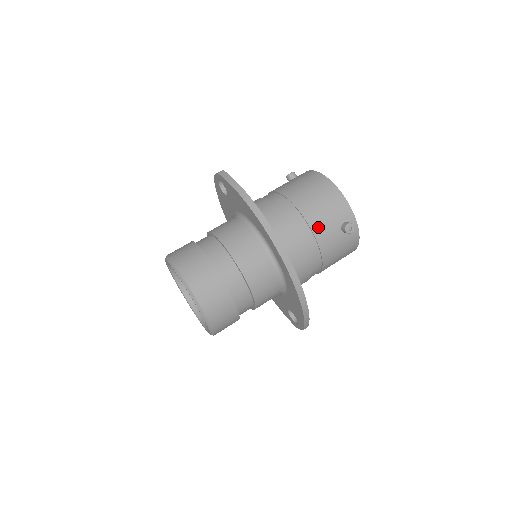
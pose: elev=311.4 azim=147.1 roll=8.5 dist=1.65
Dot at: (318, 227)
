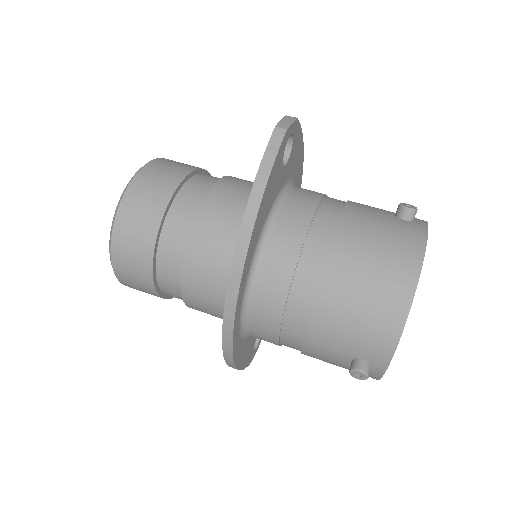
Dot at: (319, 332)
